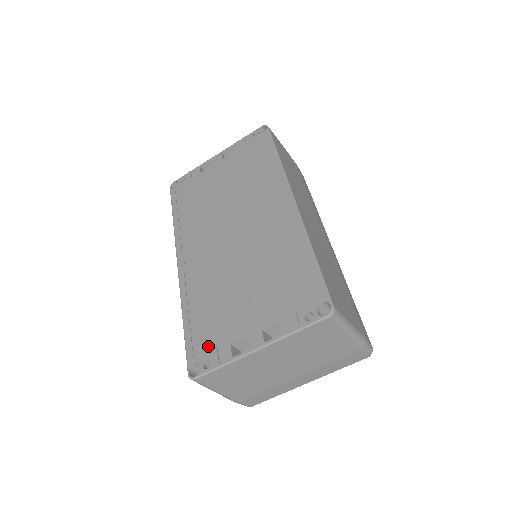
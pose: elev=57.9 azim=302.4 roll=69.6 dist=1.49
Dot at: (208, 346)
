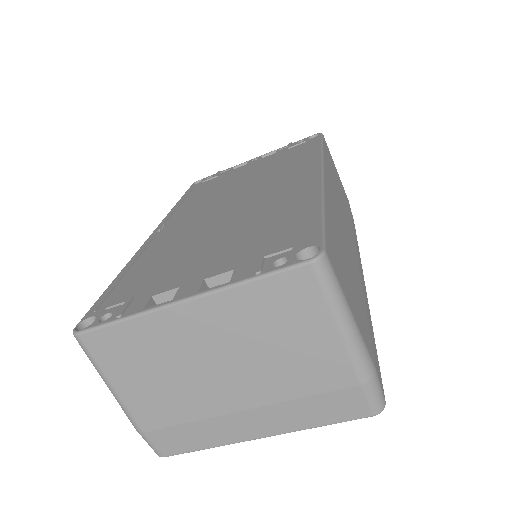
Dot at: (123, 298)
